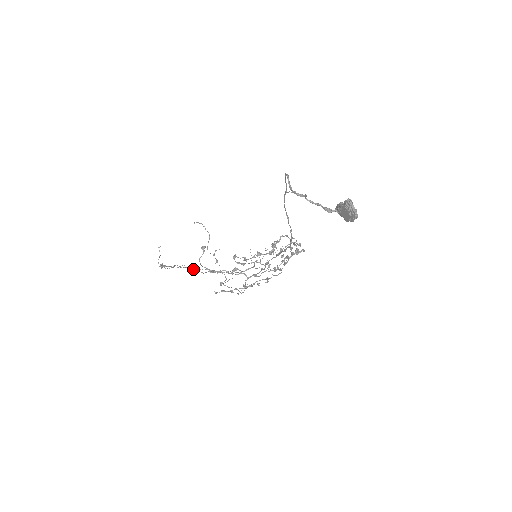
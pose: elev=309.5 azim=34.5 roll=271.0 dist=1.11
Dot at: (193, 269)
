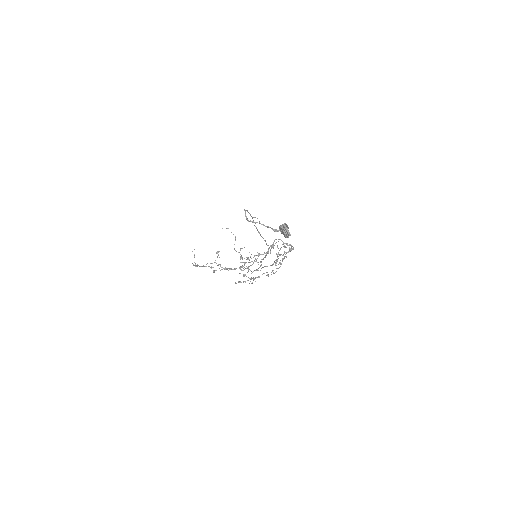
Dot at: occluded
